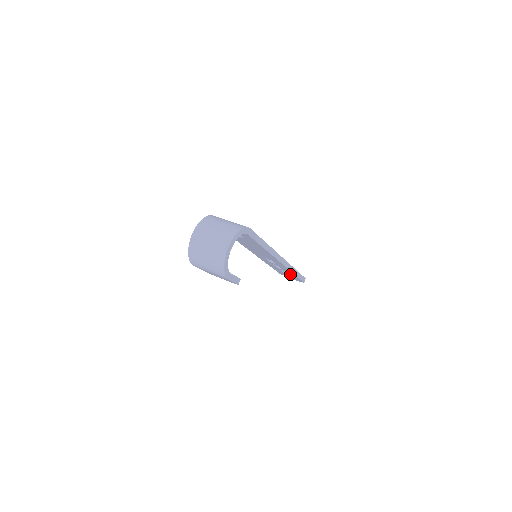
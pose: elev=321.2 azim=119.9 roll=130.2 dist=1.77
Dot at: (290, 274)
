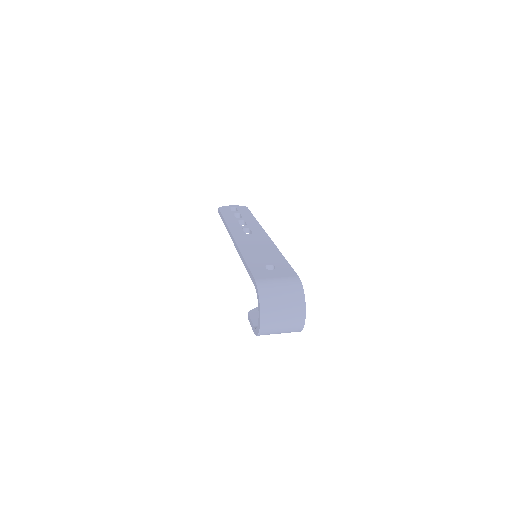
Dot at: occluded
